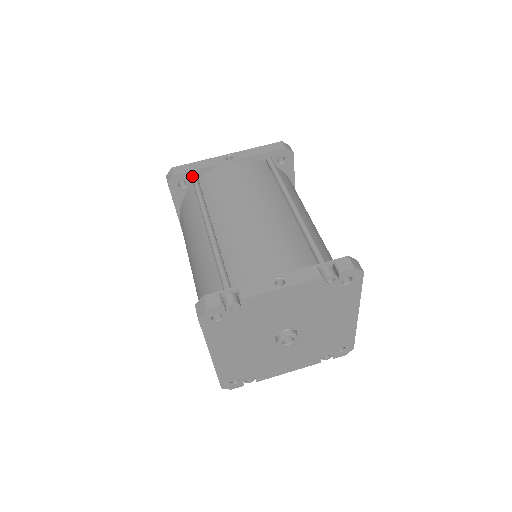
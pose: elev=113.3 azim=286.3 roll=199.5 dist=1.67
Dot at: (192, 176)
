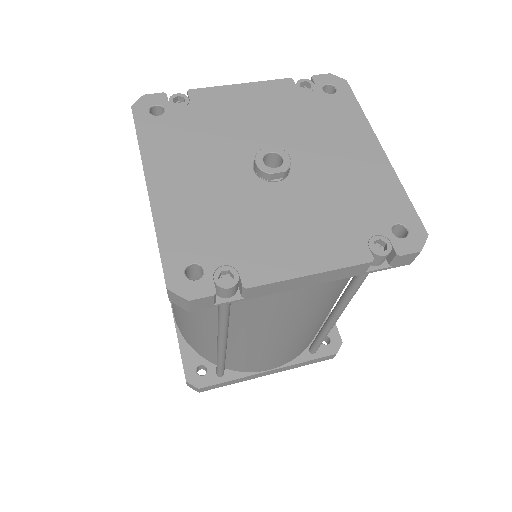
Dot at: occluded
